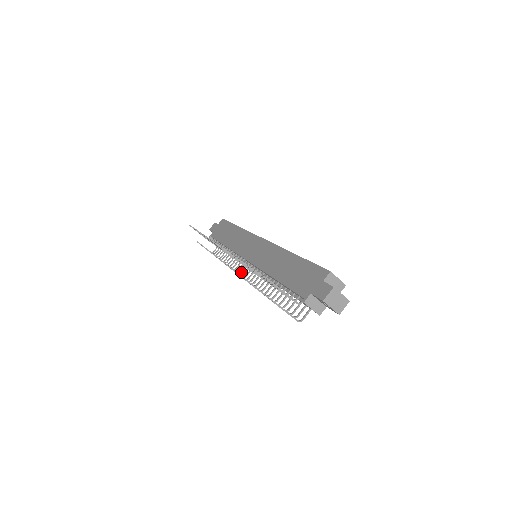
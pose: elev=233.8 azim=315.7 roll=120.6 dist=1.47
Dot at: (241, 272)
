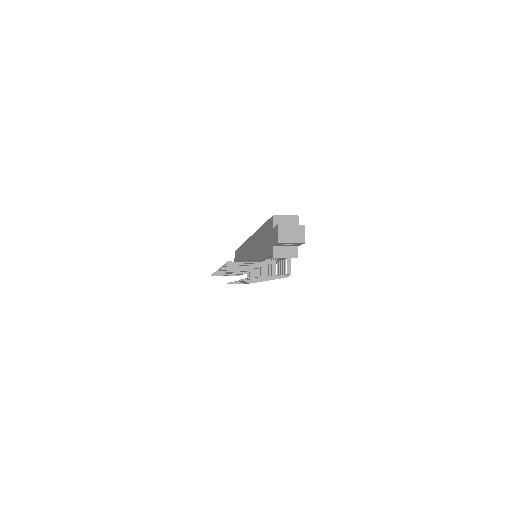
Dot at: occluded
